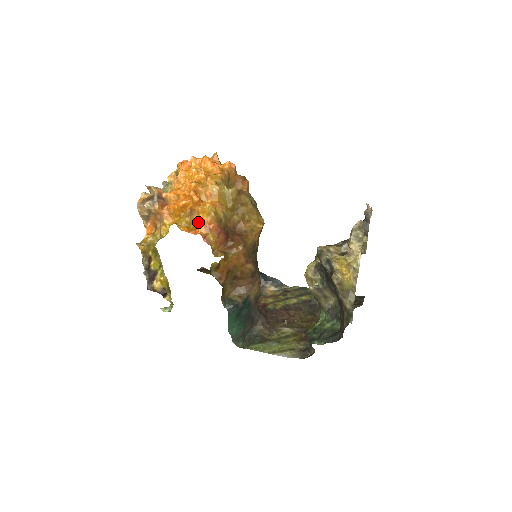
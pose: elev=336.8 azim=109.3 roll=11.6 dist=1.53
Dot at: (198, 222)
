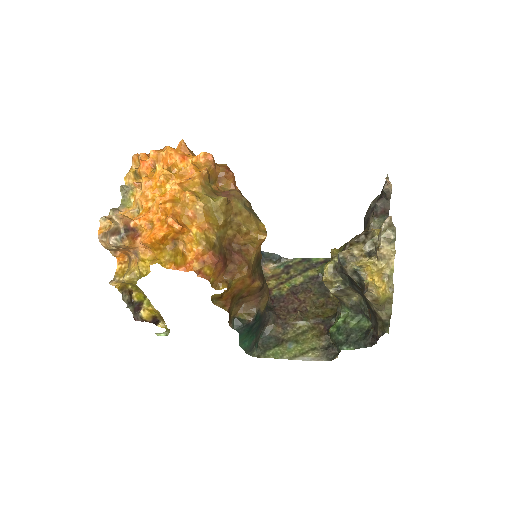
Dot at: (186, 255)
